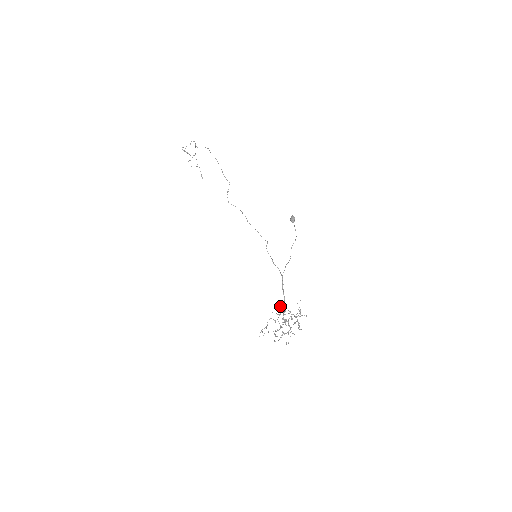
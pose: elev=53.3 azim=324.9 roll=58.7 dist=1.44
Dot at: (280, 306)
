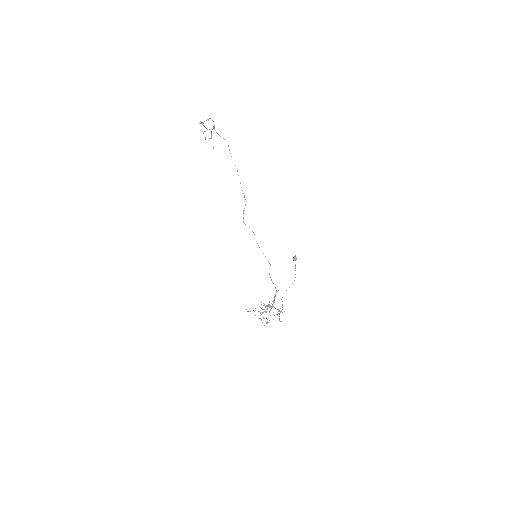
Dot at: occluded
